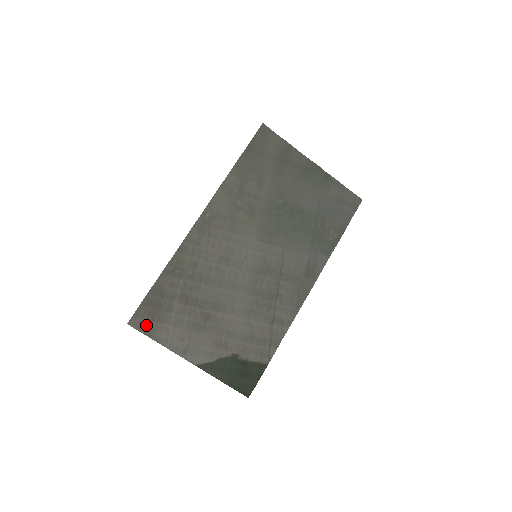
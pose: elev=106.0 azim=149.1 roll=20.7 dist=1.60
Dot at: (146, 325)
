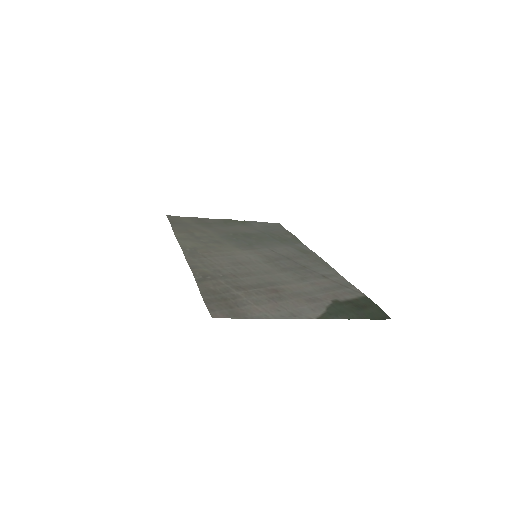
Dot at: (231, 313)
